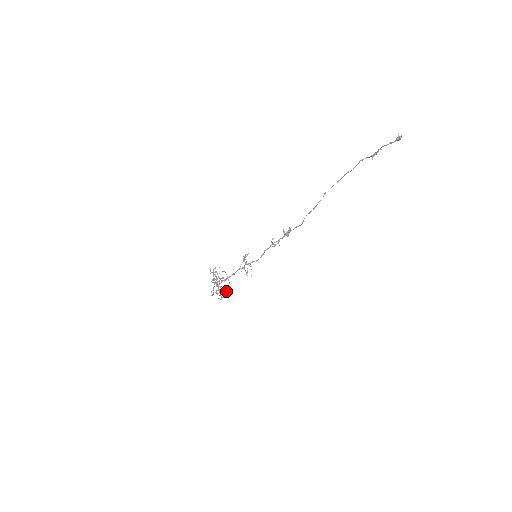
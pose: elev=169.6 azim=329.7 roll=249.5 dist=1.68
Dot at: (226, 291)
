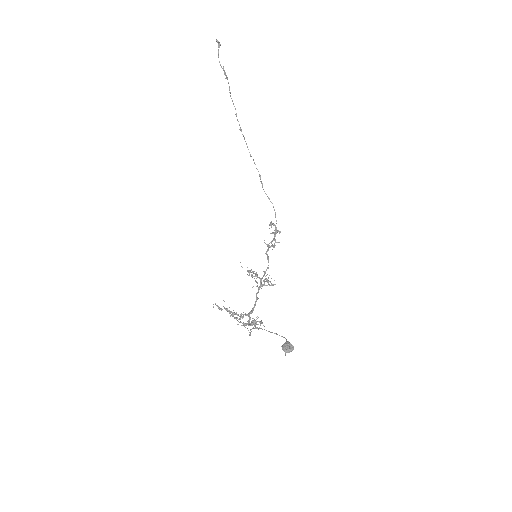
Dot at: (283, 345)
